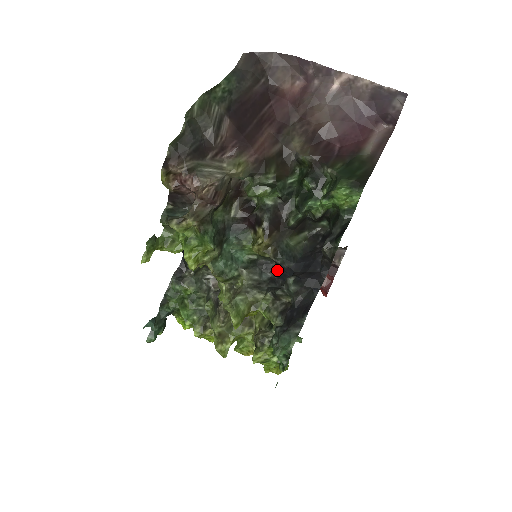
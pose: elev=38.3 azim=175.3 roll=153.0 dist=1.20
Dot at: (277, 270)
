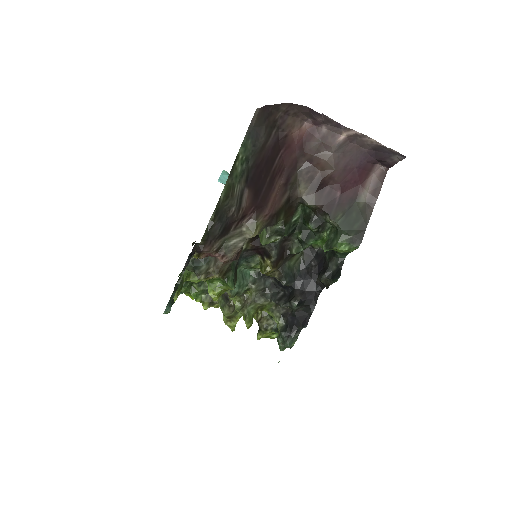
Dot at: (280, 285)
